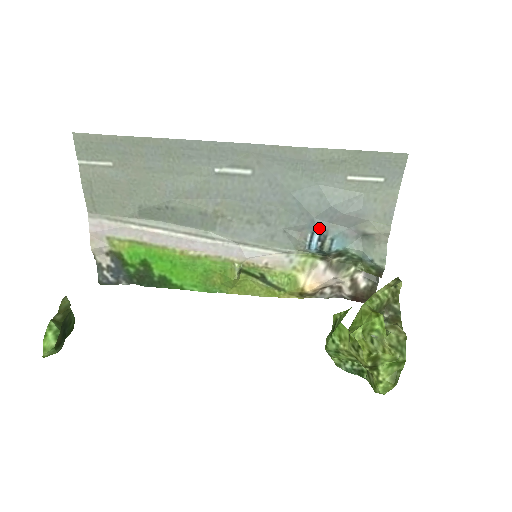
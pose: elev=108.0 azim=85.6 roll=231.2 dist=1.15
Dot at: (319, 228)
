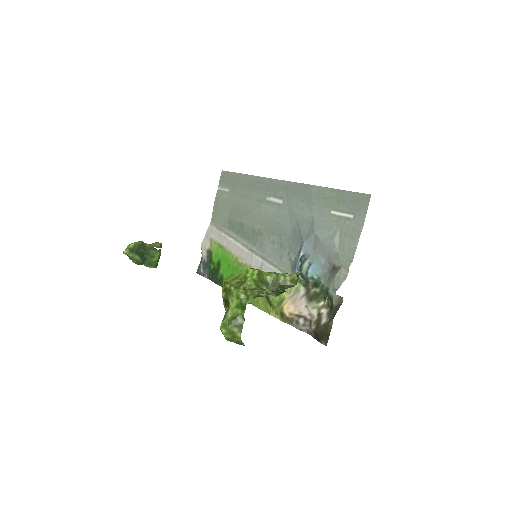
Dot at: (304, 251)
